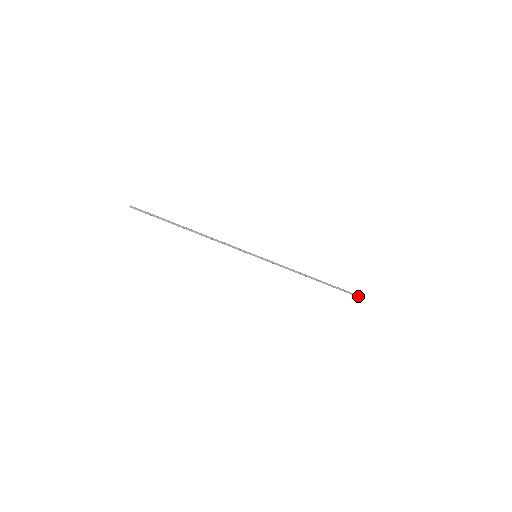
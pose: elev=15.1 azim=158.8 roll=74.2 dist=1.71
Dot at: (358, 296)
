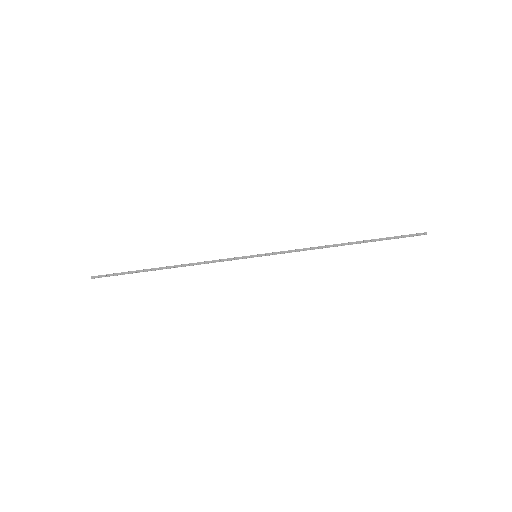
Dot at: (416, 235)
